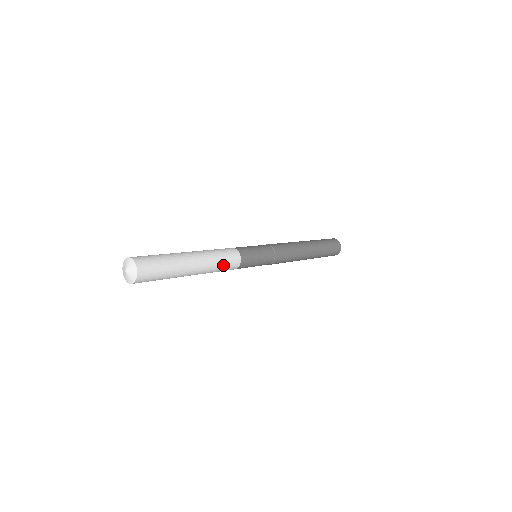
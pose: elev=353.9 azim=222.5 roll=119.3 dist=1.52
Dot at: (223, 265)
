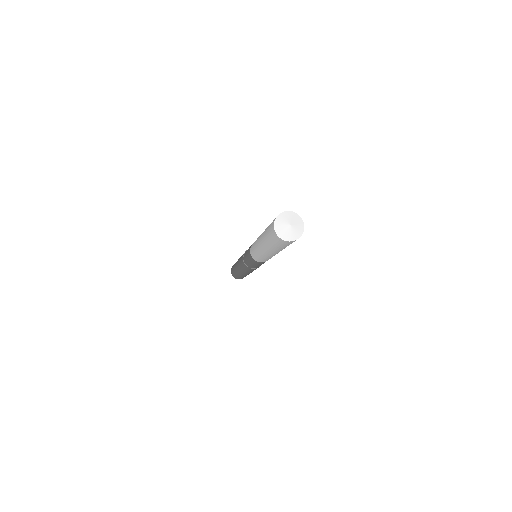
Dot at: occluded
